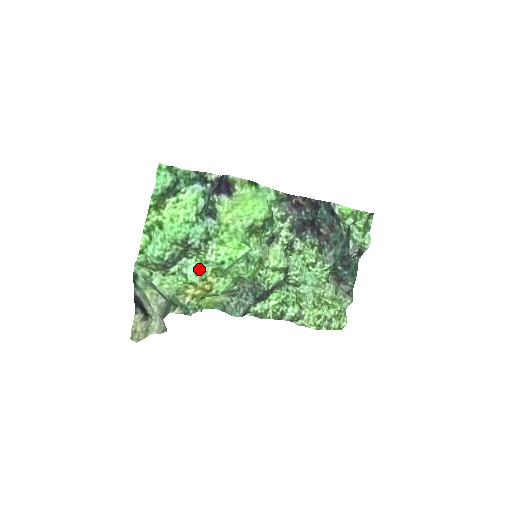
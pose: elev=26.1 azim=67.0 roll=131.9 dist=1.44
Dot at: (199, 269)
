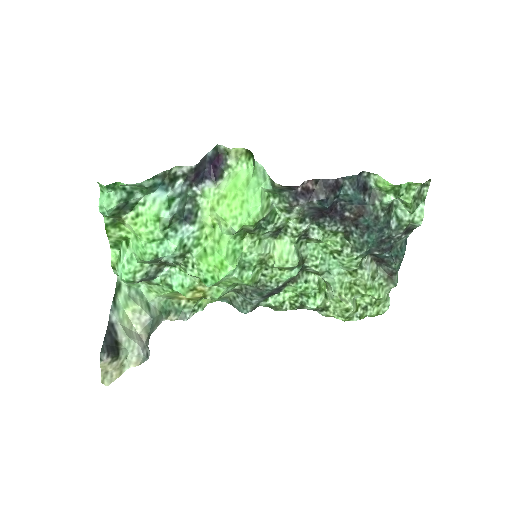
Dot at: (184, 280)
